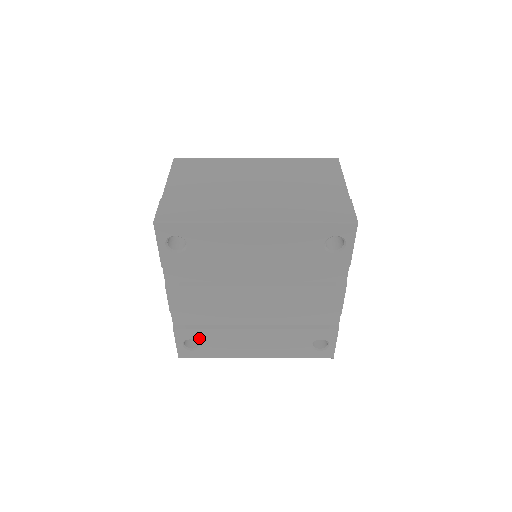
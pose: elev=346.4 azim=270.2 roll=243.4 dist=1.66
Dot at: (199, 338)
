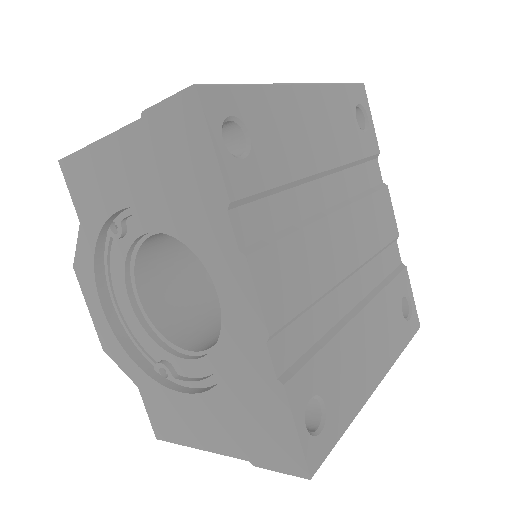
Dot at: (318, 385)
